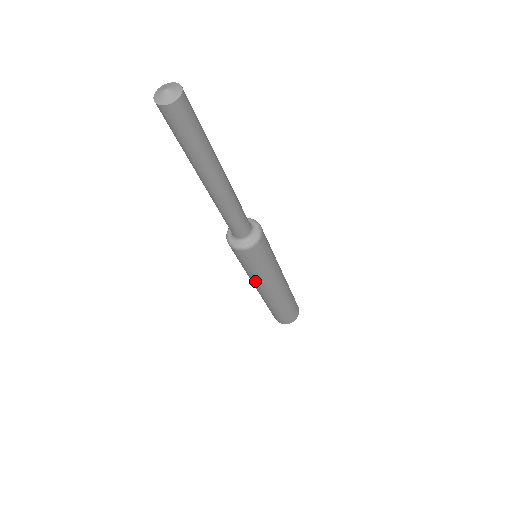
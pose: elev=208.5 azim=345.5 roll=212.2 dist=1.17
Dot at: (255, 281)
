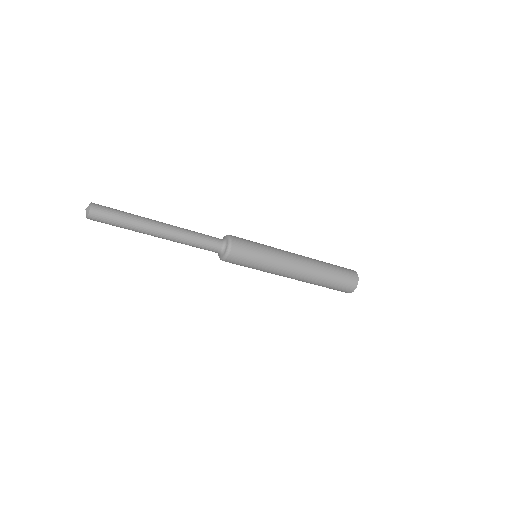
Dot at: (276, 269)
